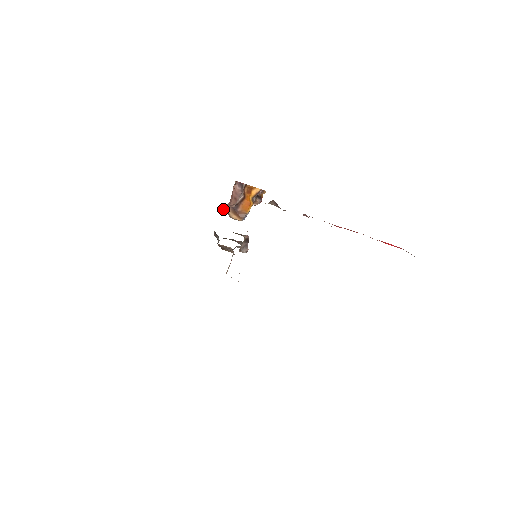
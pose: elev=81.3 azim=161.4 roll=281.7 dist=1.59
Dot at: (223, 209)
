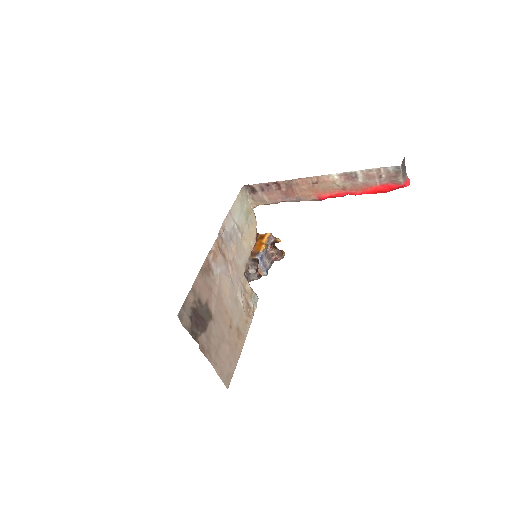
Dot at: occluded
